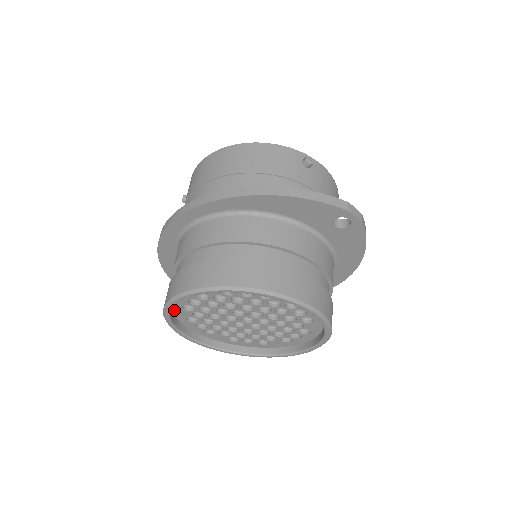
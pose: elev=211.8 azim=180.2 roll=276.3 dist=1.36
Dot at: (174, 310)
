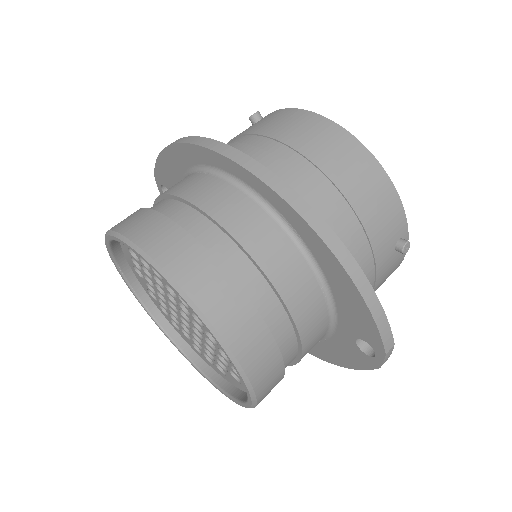
Dot at: occluded
